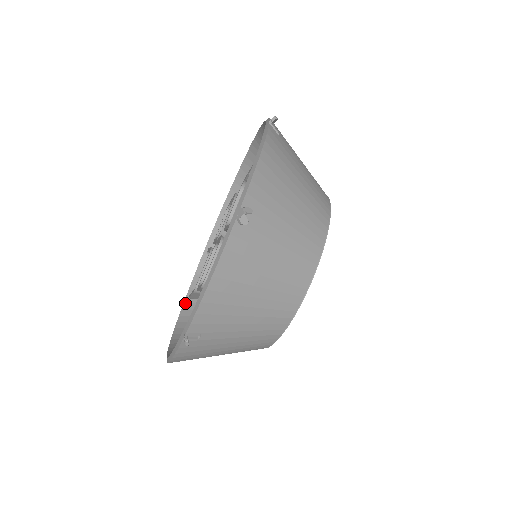
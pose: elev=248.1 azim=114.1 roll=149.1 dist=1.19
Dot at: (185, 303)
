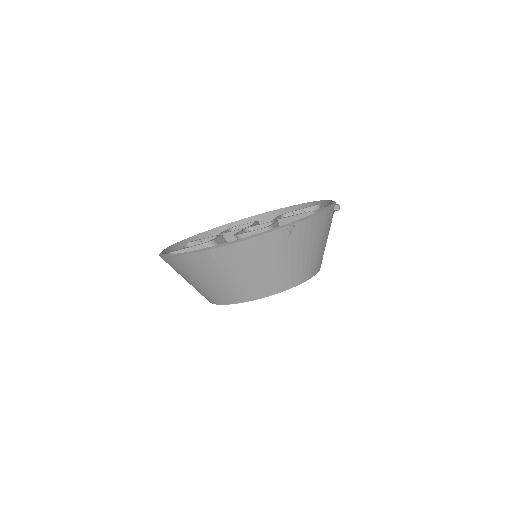
Dot at: occluded
